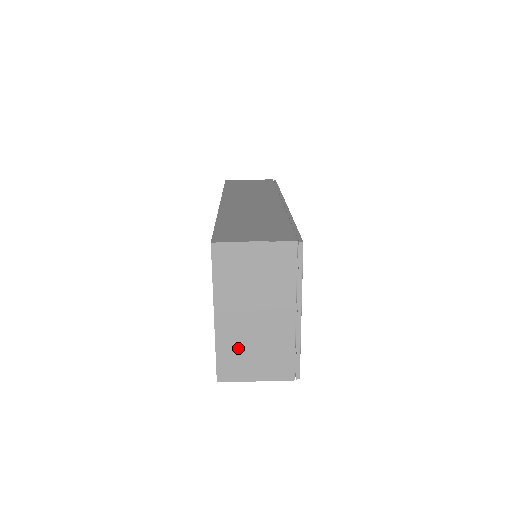
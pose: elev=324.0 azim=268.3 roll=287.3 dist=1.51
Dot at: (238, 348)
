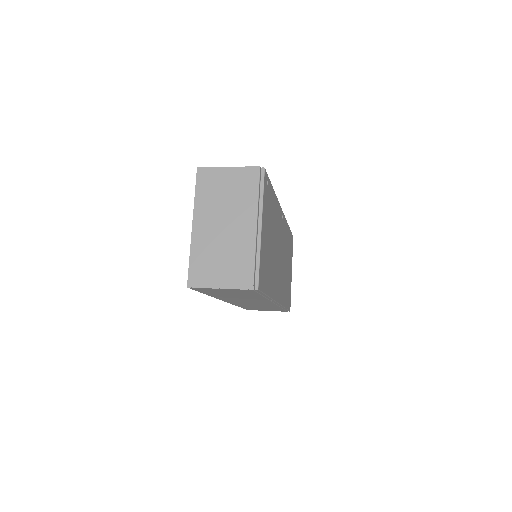
Dot at: (208, 255)
